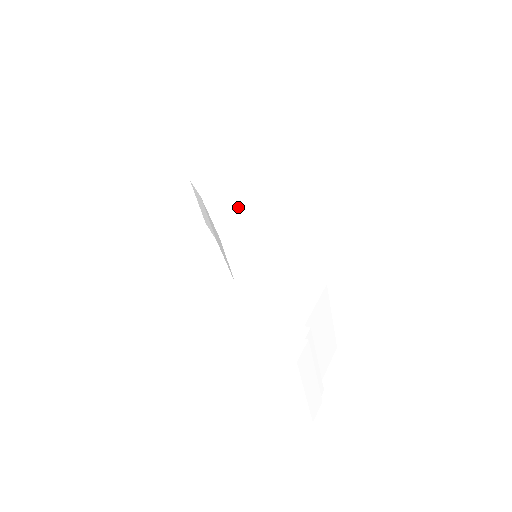
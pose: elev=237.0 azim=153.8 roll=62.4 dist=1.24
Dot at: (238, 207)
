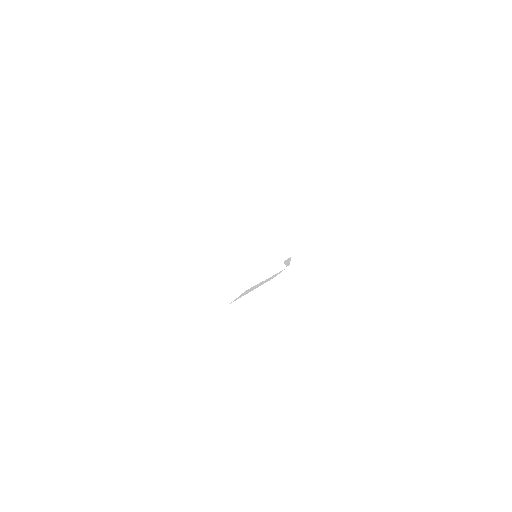
Dot at: occluded
